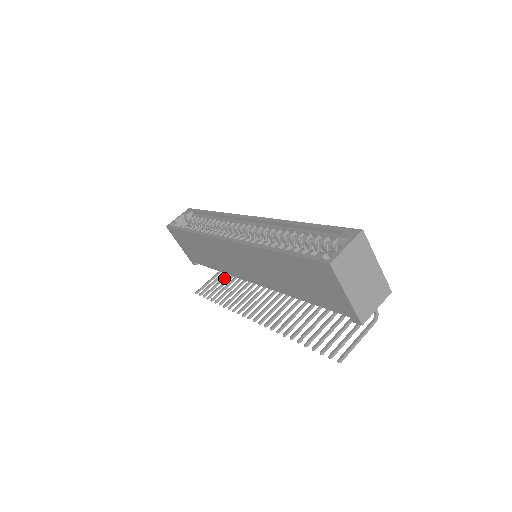
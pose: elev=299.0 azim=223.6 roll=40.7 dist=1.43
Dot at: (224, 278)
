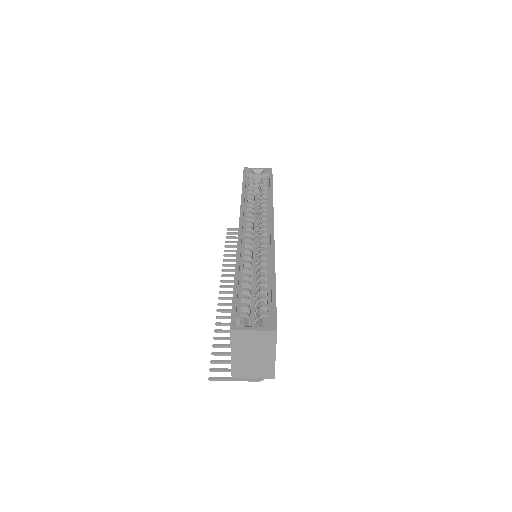
Dot at: occluded
